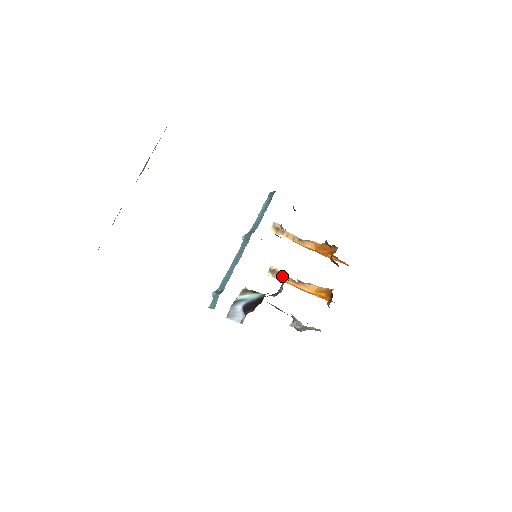
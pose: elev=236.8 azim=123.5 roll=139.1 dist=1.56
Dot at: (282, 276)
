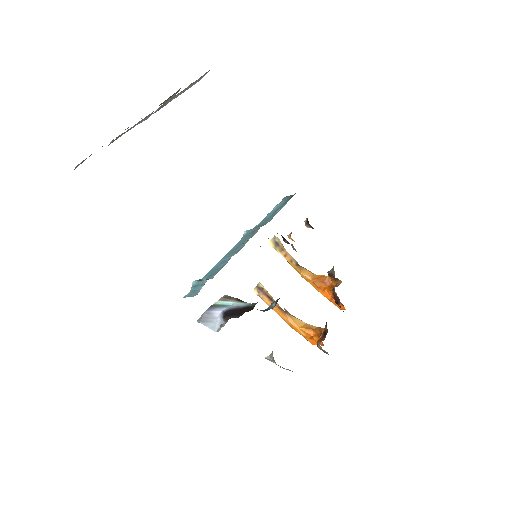
Dot at: (269, 298)
